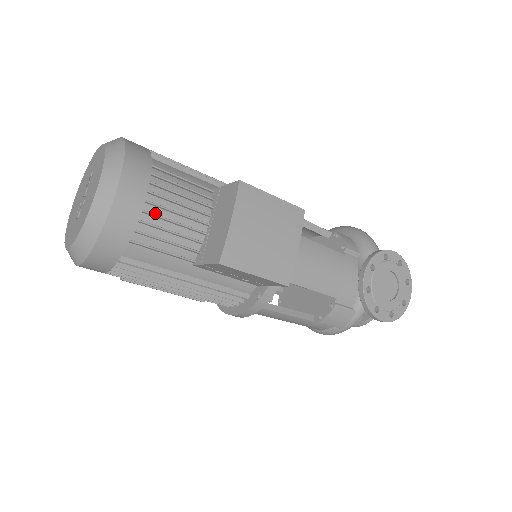
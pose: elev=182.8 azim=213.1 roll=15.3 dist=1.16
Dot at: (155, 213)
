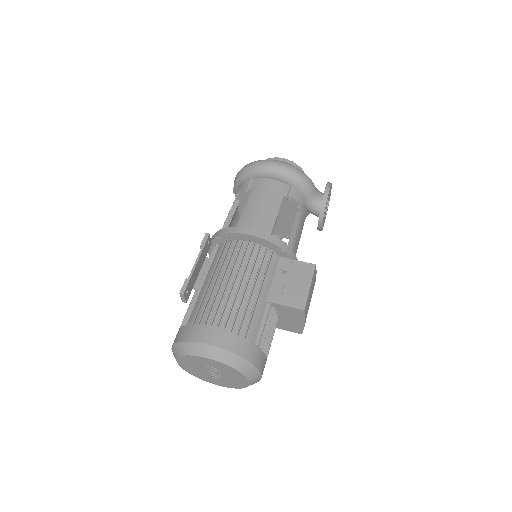
Dot at: occluded
